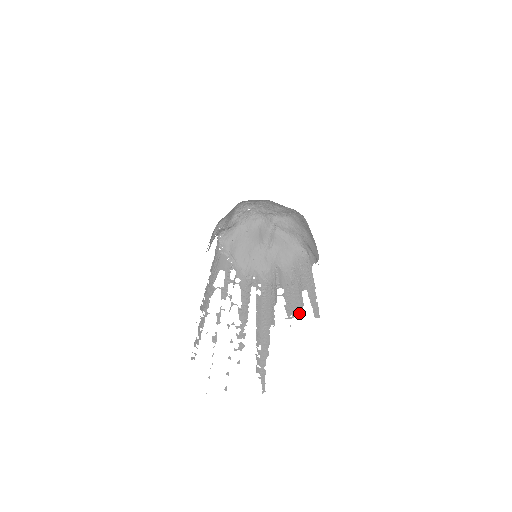
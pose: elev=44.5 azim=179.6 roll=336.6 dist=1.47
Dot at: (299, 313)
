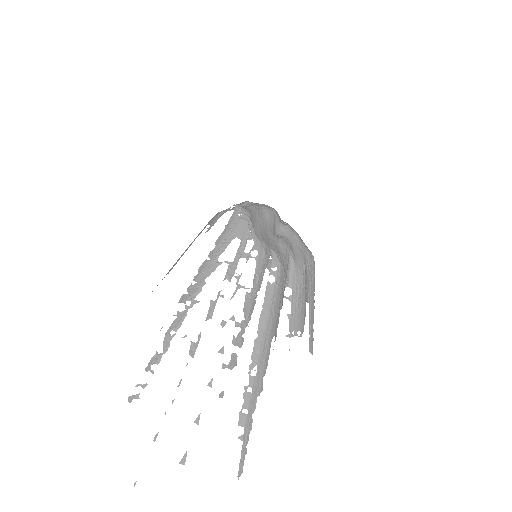
Dot at: (301, 331)
